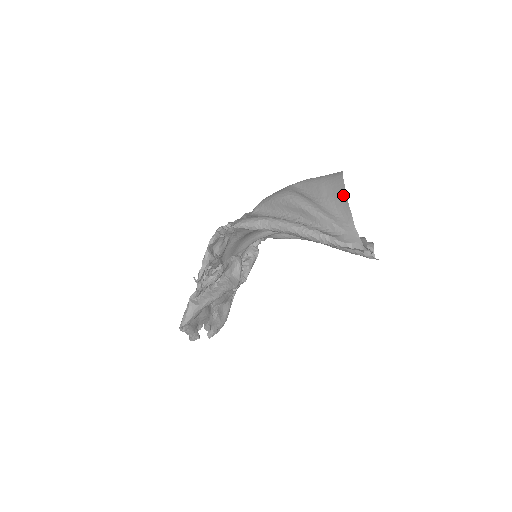
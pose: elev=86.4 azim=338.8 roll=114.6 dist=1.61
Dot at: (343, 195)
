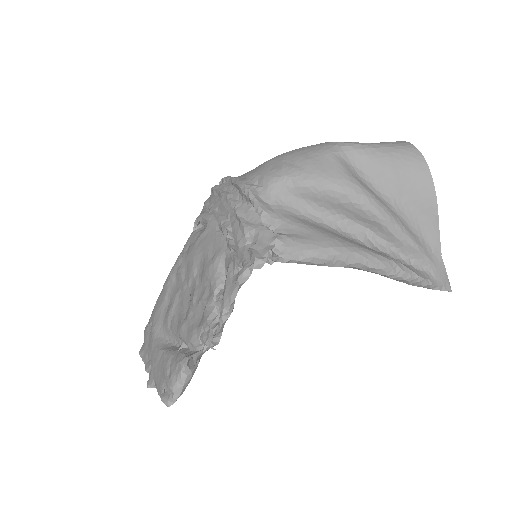
Dot at: (432, 205)
